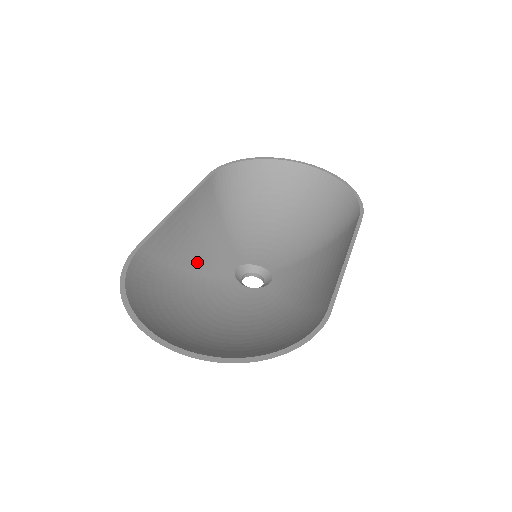
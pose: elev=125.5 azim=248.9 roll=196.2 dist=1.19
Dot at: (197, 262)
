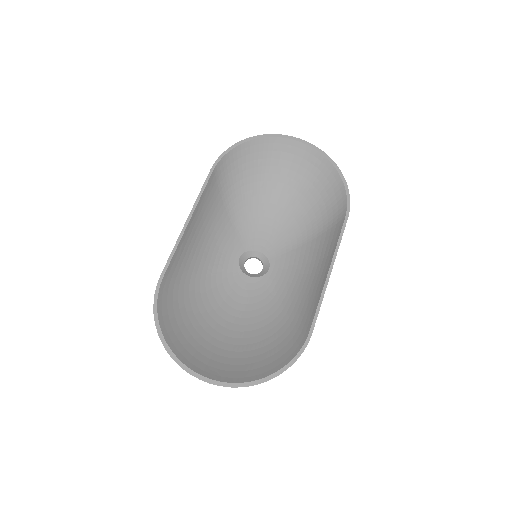
Dot at: (208, 262)
